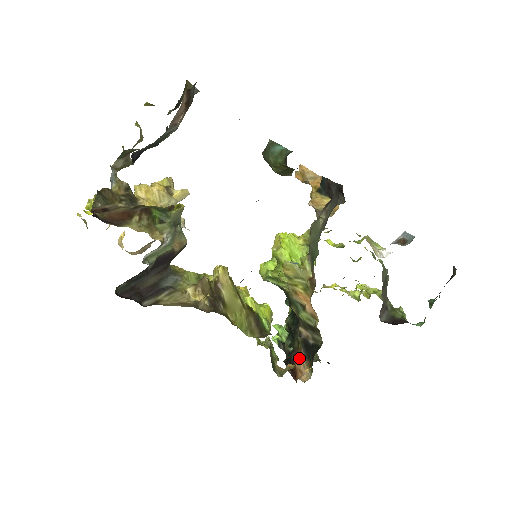
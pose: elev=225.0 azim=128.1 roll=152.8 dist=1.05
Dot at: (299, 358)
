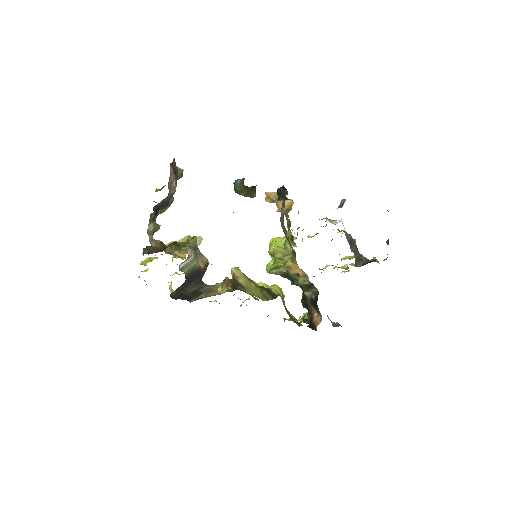
Dot at: (313, 314)
